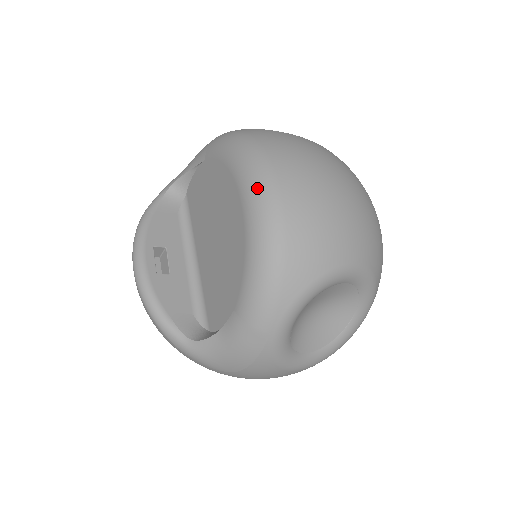
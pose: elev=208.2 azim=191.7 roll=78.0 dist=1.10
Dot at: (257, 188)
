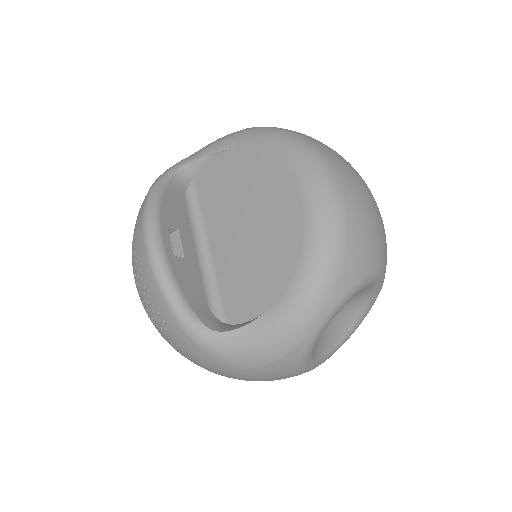
Dot at: (320, 182)
